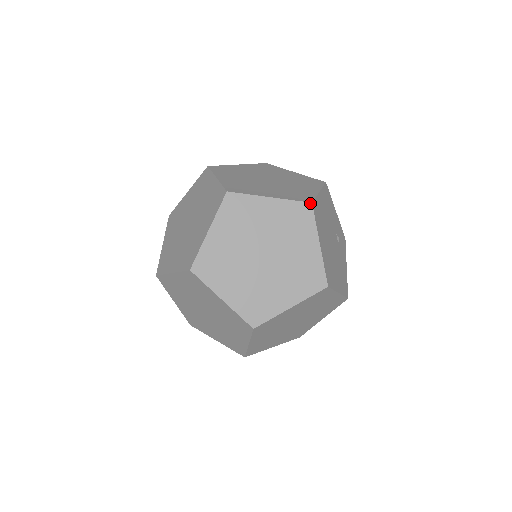
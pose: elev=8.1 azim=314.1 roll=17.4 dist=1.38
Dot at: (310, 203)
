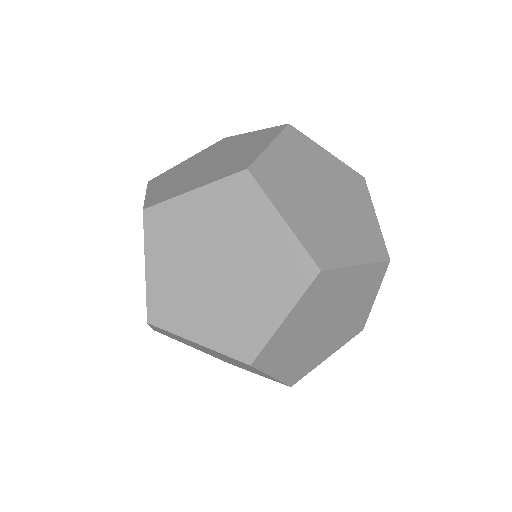
Dot at: (363, 177)
